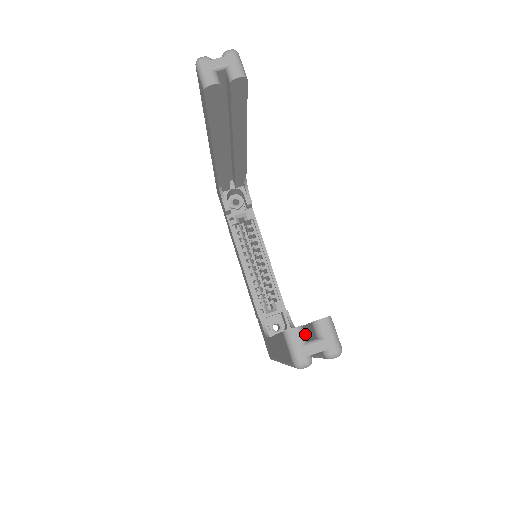
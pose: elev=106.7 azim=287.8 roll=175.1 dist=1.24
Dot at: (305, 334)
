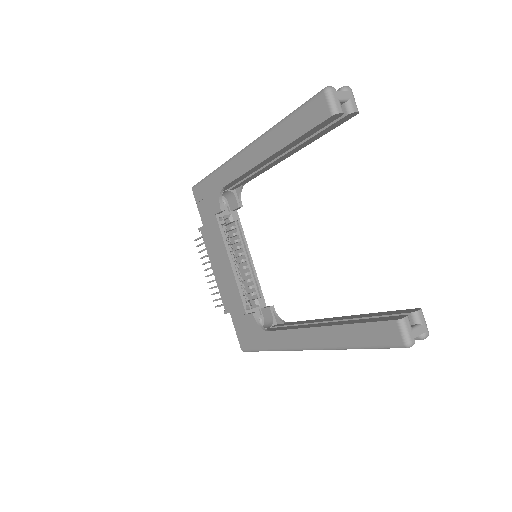
Dot at: occluded
